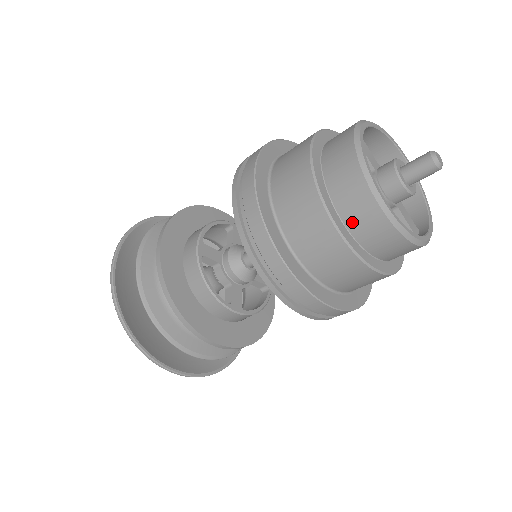
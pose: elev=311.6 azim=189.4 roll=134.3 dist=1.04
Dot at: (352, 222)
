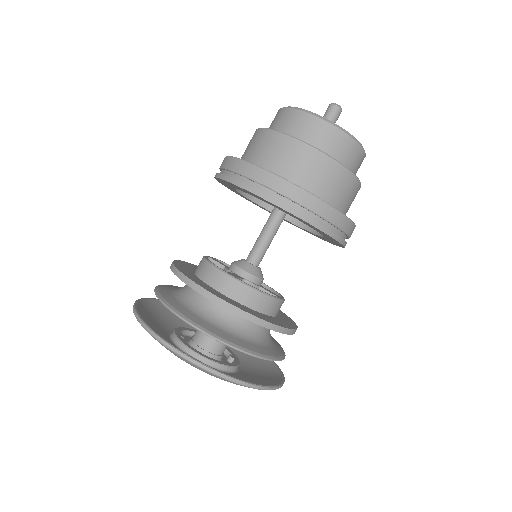
Dot at: (343, 160)
